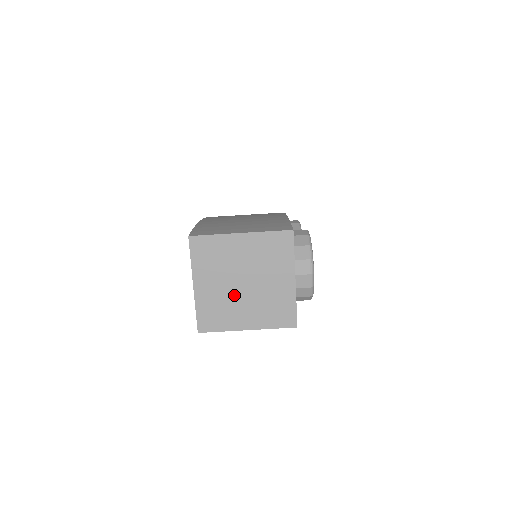
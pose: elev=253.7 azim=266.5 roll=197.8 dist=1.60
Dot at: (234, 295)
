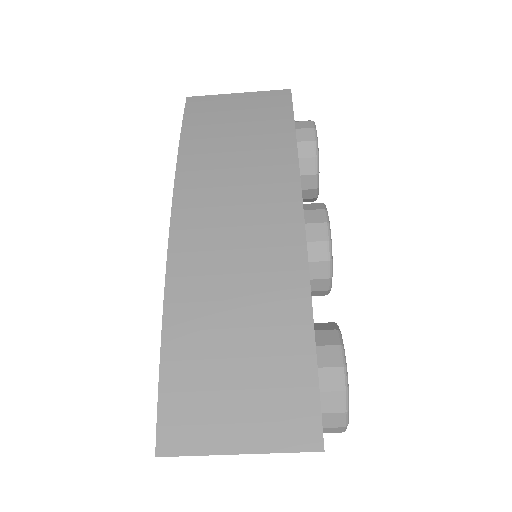
Dot at: occluded
